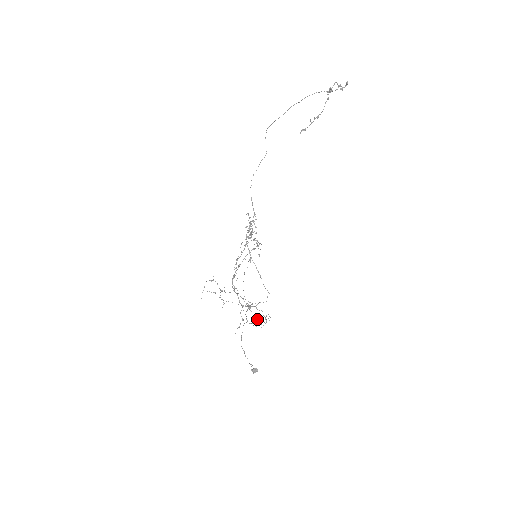
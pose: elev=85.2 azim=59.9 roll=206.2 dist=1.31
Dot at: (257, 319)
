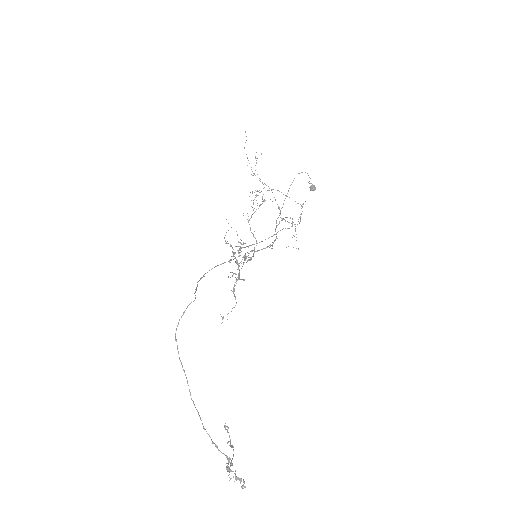
Dot at: occluded
